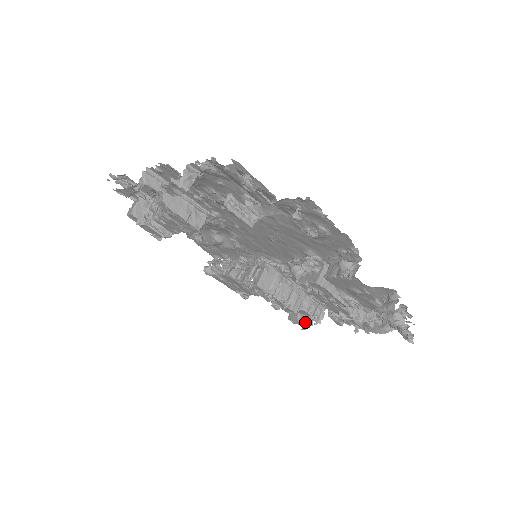
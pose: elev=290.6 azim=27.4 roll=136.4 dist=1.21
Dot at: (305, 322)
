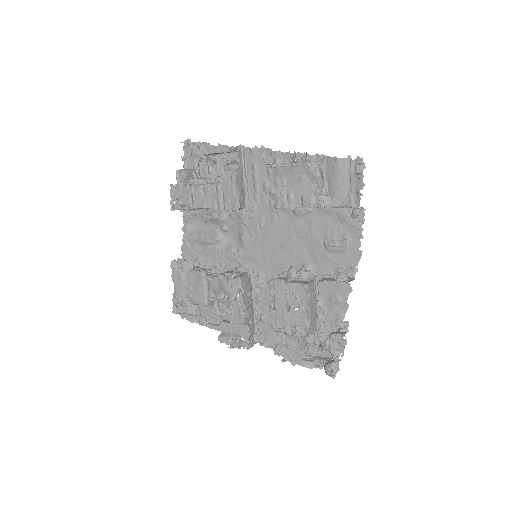
Dot at: (239, 341)
